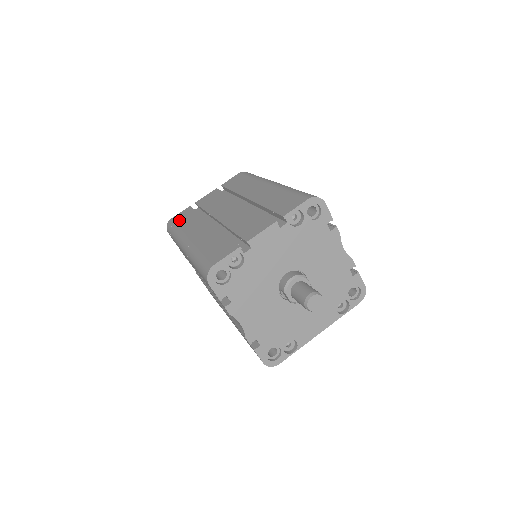
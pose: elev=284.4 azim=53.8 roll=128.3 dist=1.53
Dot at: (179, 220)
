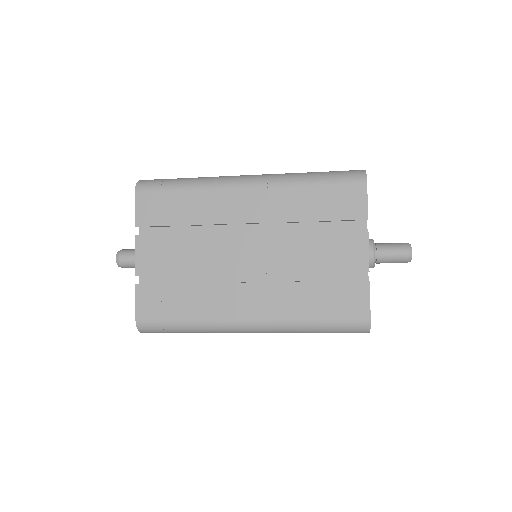
Dot at: (165, 312)
